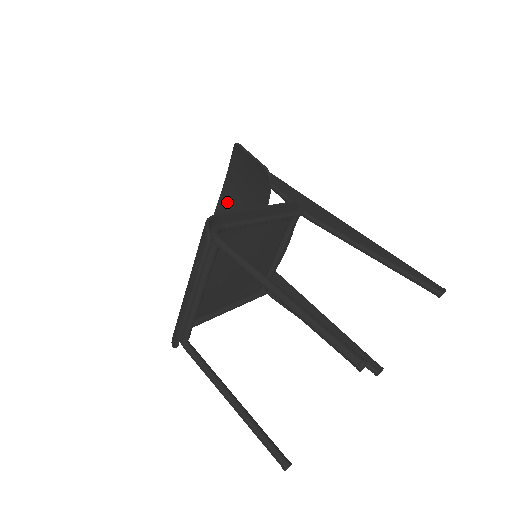
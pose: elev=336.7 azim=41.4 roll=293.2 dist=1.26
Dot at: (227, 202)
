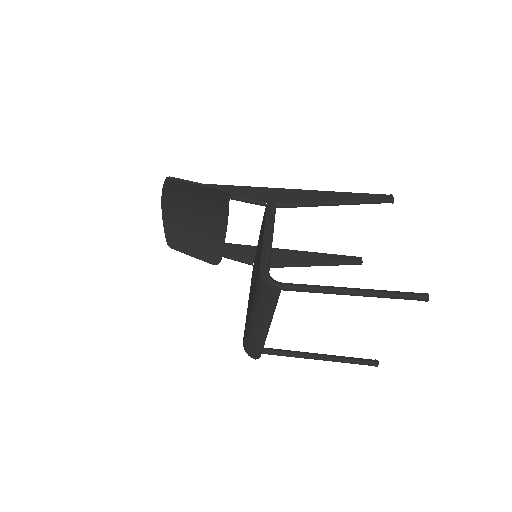
Dot at: (175, 222)
